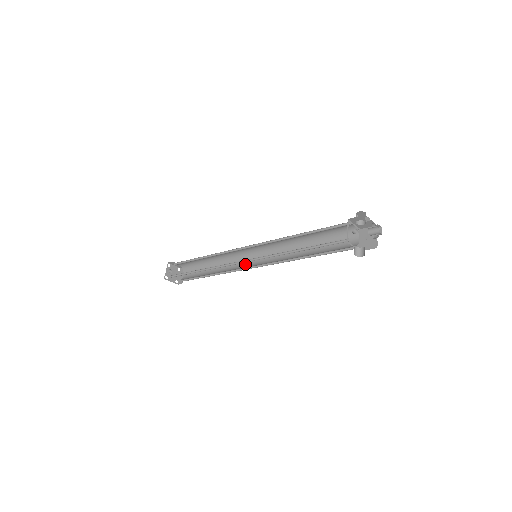
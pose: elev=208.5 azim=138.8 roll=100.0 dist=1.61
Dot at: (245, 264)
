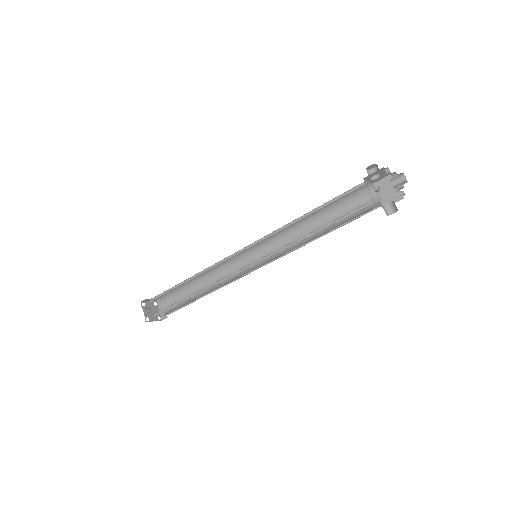
Dot at: occluded
